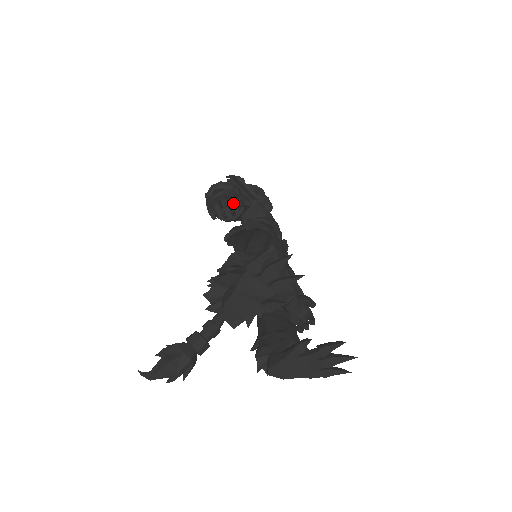
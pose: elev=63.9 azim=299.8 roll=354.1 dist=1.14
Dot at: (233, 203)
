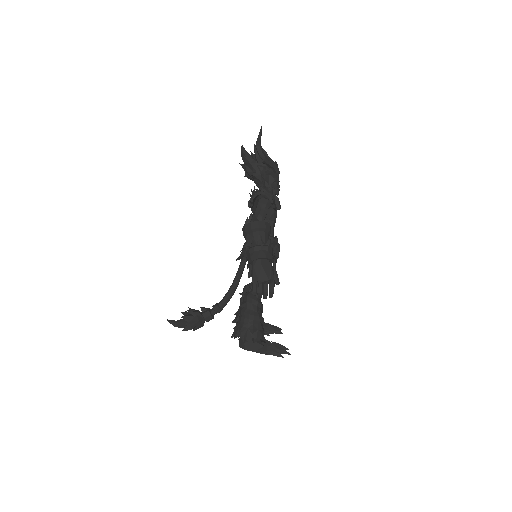
Dot at: (271, 295)
